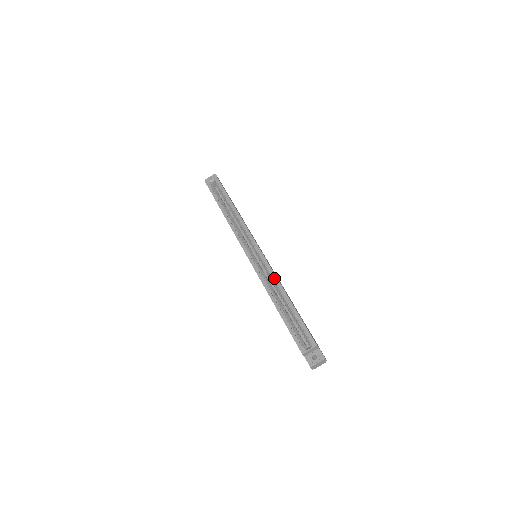
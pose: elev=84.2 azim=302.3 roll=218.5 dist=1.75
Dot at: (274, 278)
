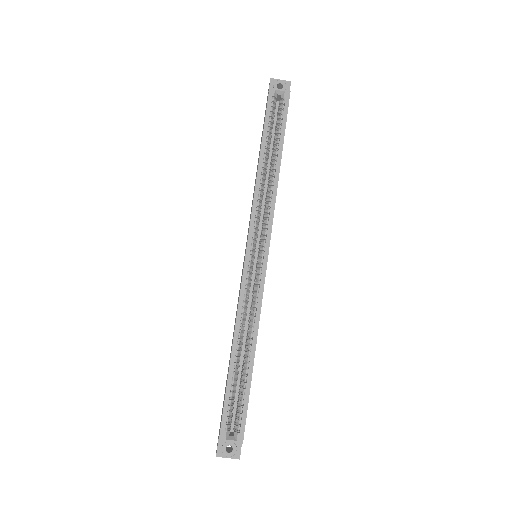
Dot at: (257, 314)
